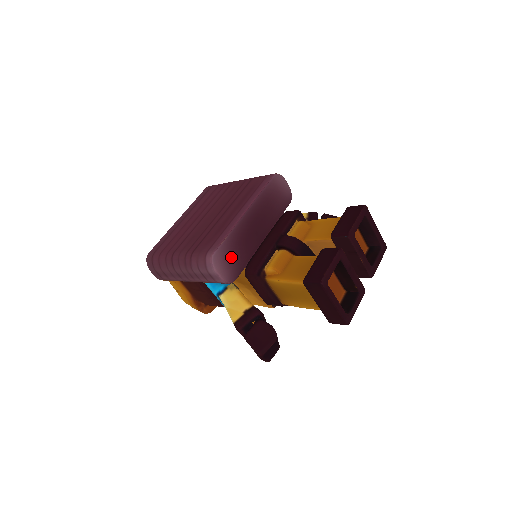
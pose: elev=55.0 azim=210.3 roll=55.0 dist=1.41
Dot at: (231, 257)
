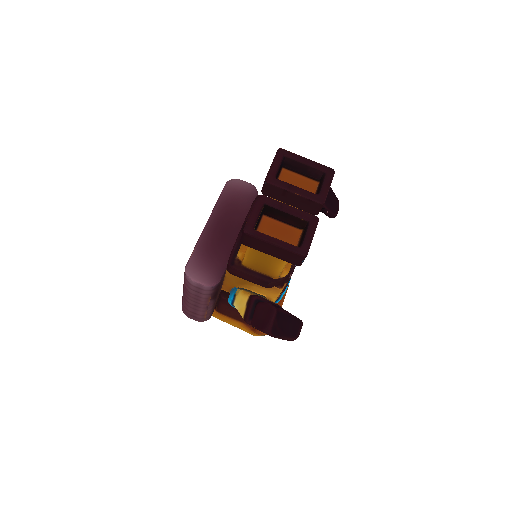
Dot at: (206, 264)
